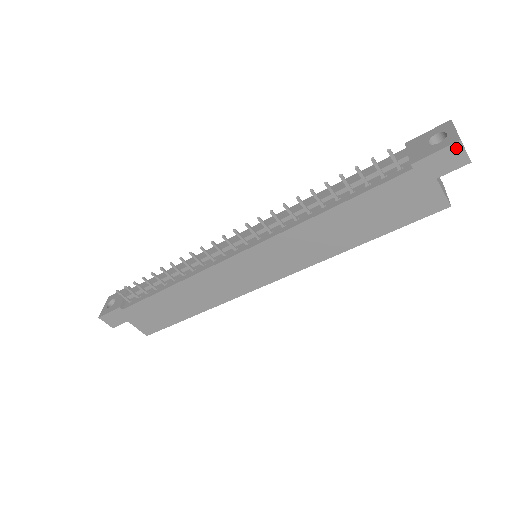
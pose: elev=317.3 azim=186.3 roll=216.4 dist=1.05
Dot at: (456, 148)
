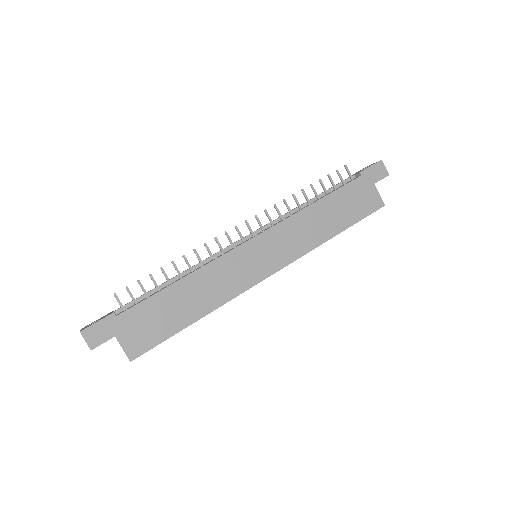
Dot at: (380, 165)
